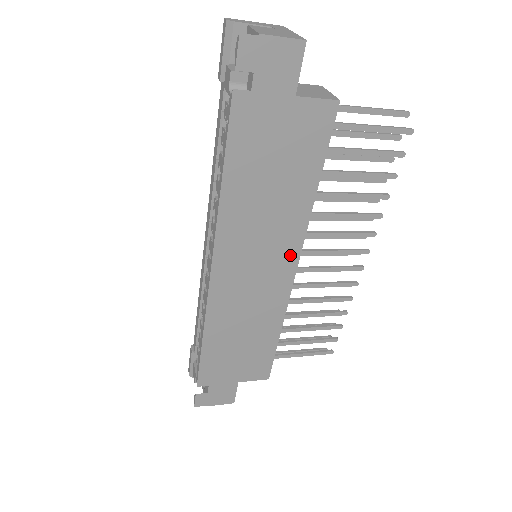
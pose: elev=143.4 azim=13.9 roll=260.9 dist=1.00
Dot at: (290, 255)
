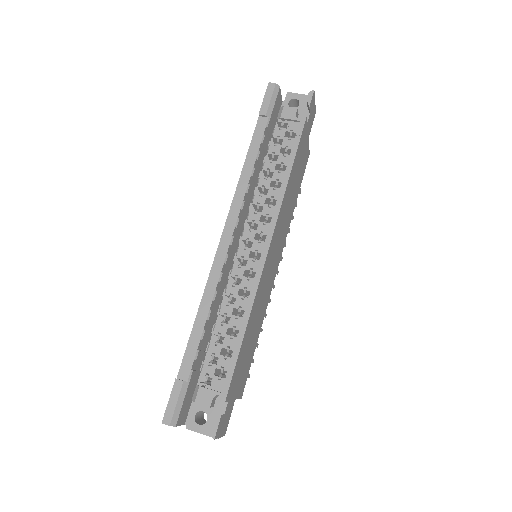
Dot at: (280, 253)
